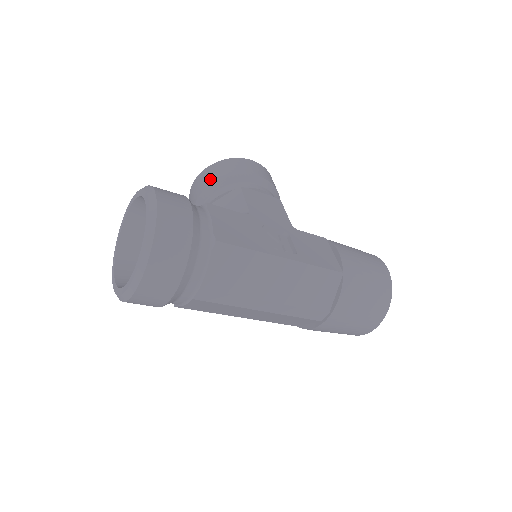
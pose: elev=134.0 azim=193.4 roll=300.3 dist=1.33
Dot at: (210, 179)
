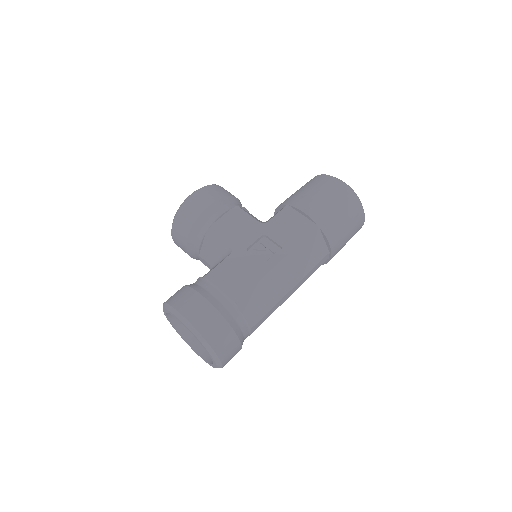
Dot at: (183, 235)
